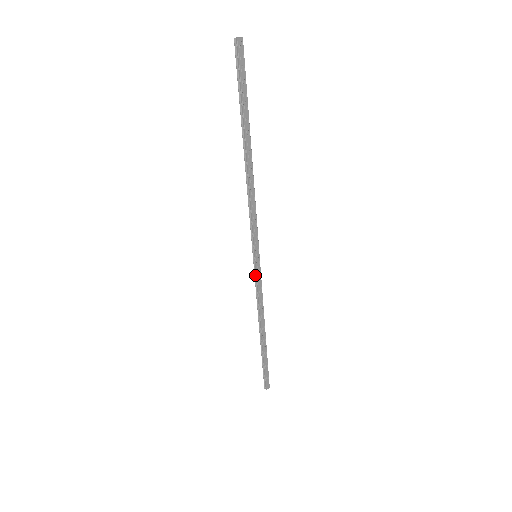
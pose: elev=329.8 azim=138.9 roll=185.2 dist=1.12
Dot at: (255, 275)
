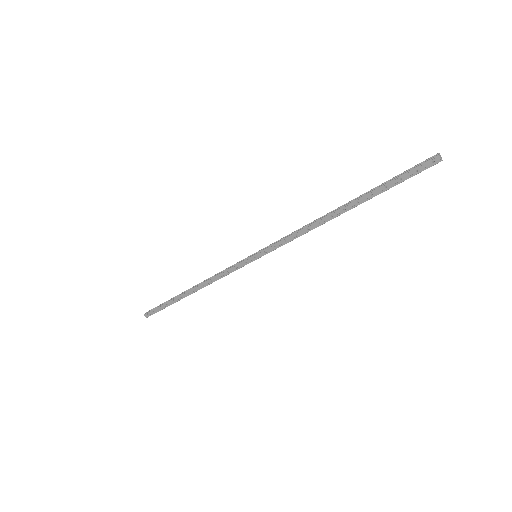
Dot at: (239, 262)
